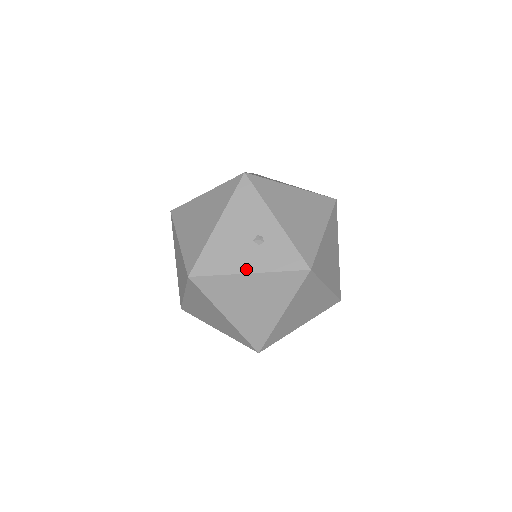
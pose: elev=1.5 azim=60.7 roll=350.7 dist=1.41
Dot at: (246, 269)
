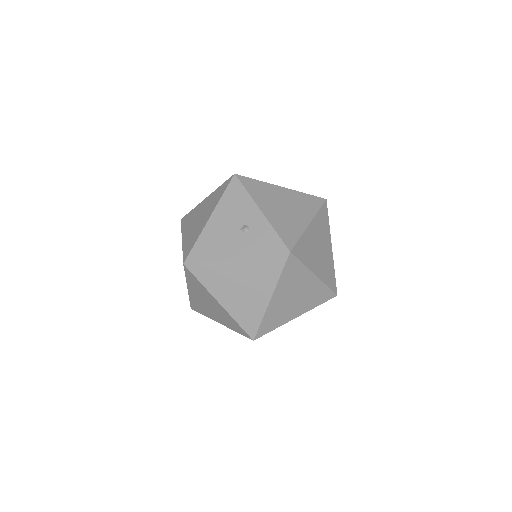
Dot at: (233, 254)
